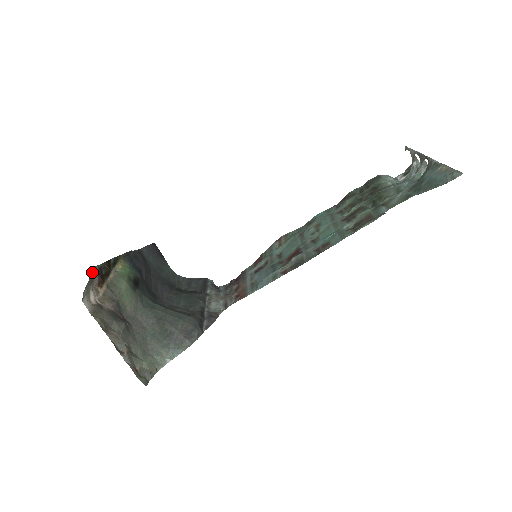
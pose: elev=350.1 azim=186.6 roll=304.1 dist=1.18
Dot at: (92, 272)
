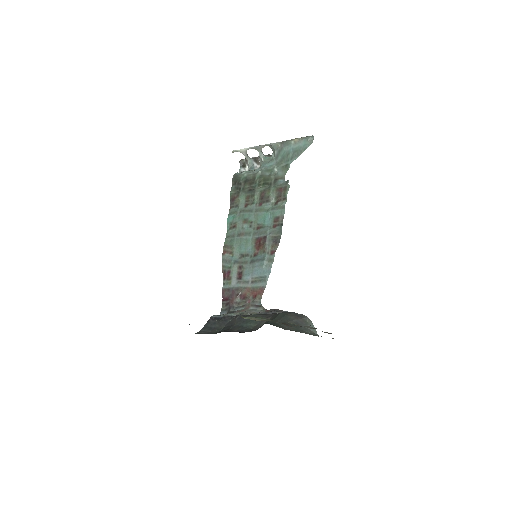
Dot at: occluded
